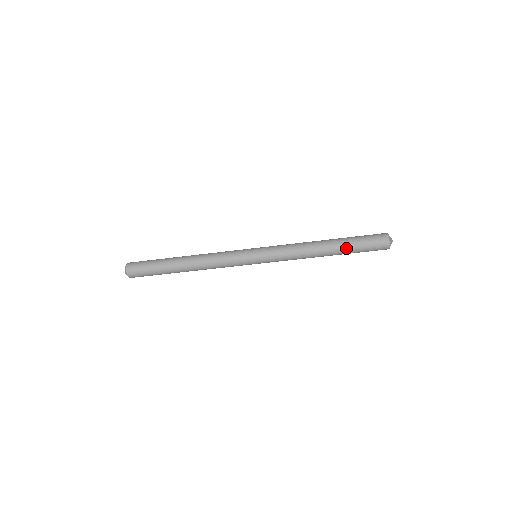
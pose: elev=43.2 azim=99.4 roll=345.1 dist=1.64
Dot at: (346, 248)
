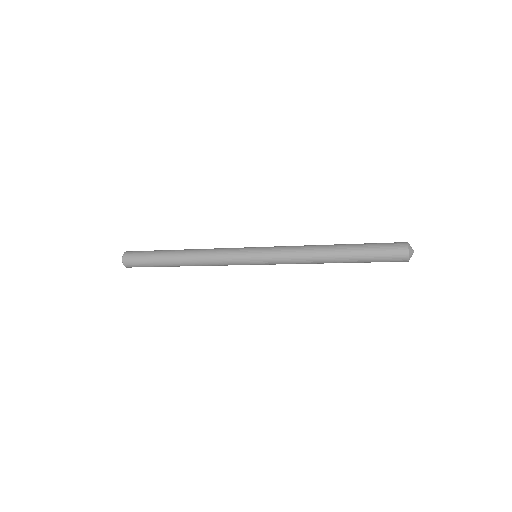
Dot at: (357, 262)
